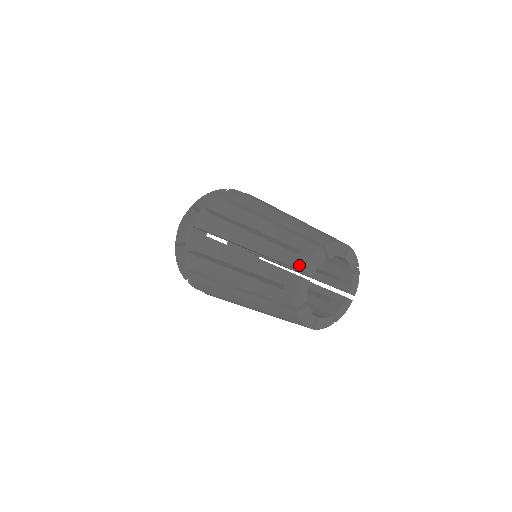
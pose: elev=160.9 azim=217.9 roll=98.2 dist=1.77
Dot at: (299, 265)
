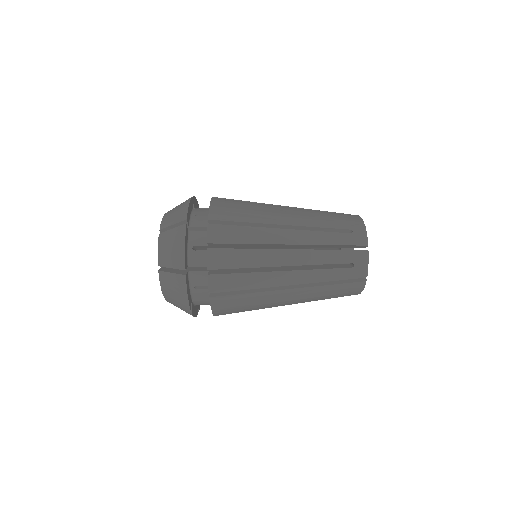
Dot at: occluded
